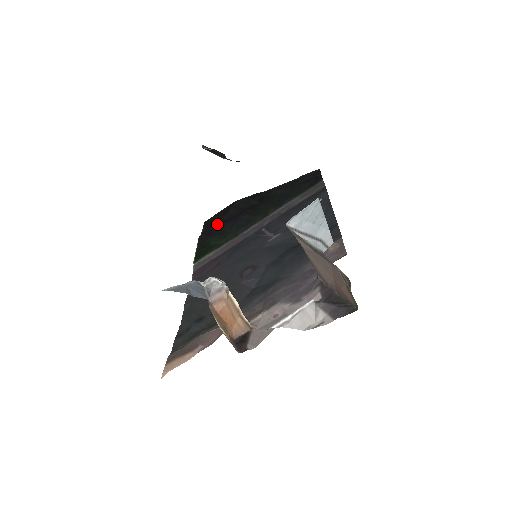
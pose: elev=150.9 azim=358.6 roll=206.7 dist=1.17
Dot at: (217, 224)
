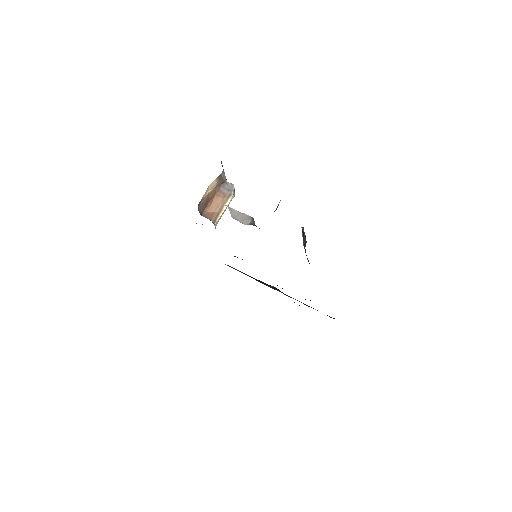
Dot at: occluded
